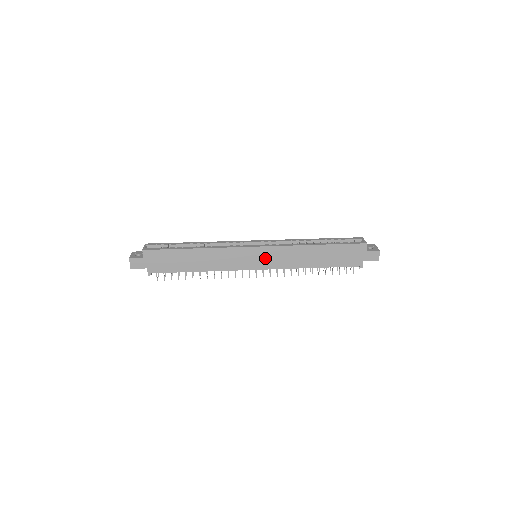
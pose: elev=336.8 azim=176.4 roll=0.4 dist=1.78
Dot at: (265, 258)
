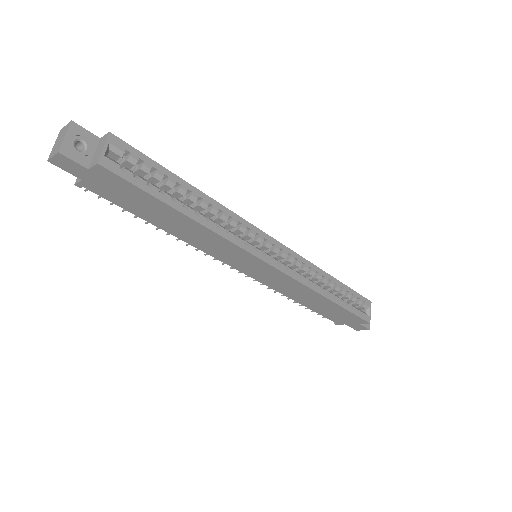
Dot at: (265, 274)
